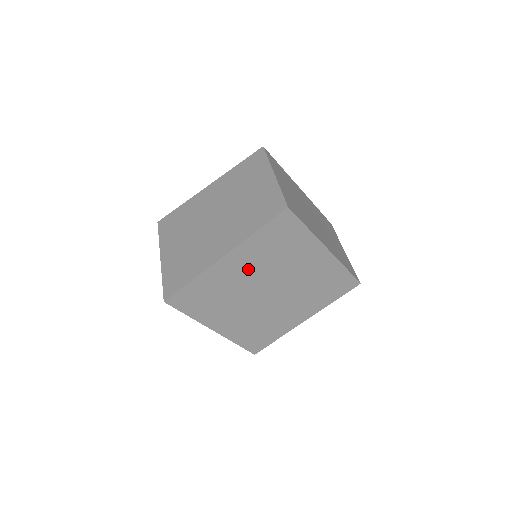
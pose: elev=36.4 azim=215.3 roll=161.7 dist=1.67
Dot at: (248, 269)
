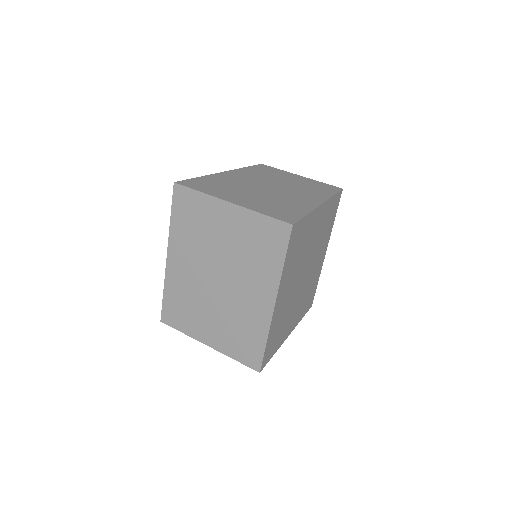
Dot at: (316, 233)
